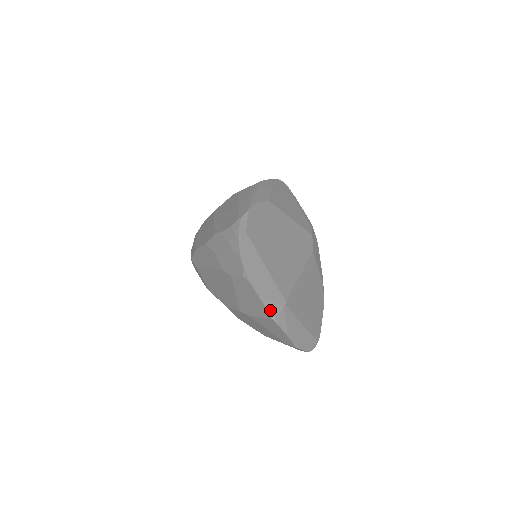
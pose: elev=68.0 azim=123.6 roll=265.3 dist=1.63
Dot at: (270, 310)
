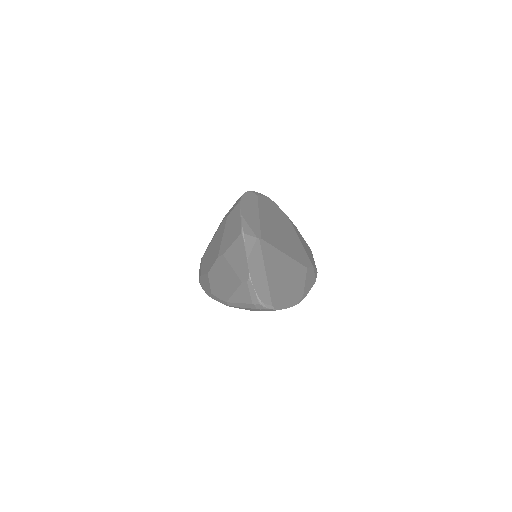
Dot at: (244, 227)
